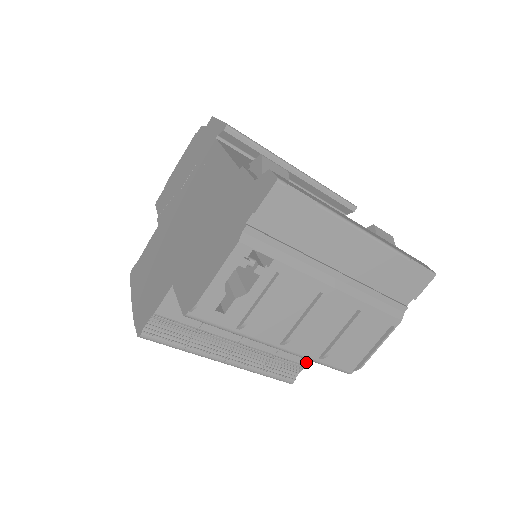
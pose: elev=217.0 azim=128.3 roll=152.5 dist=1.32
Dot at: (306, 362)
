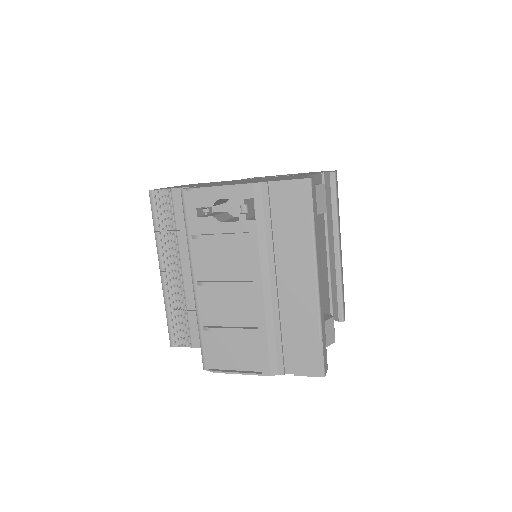
Dot at: (195, 344)
